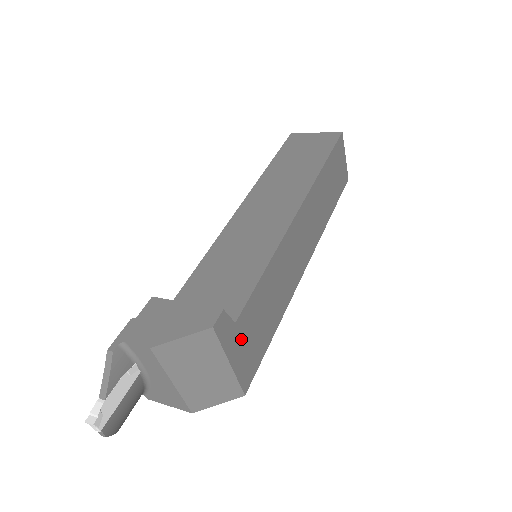
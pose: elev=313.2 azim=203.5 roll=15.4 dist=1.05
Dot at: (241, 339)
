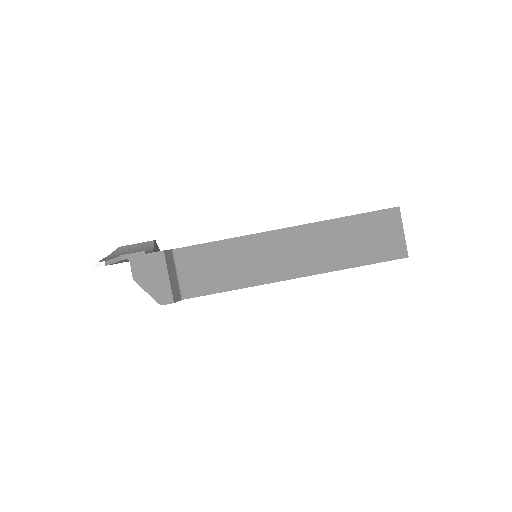
Dot at: occluded
